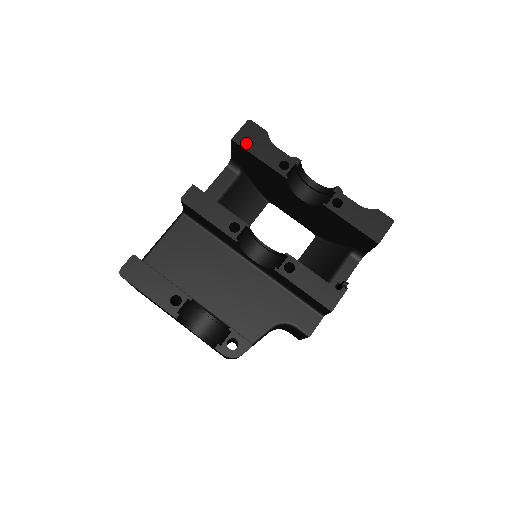
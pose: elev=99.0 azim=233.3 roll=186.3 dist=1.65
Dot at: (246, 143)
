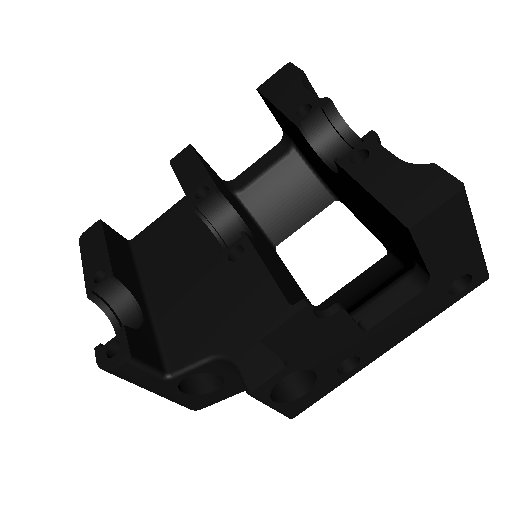
Dot at: (270, 90)
